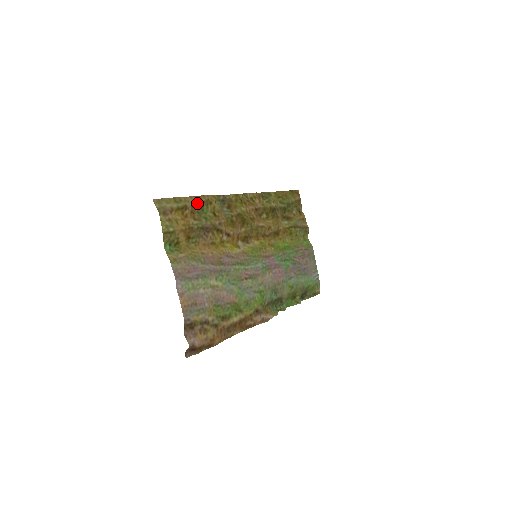
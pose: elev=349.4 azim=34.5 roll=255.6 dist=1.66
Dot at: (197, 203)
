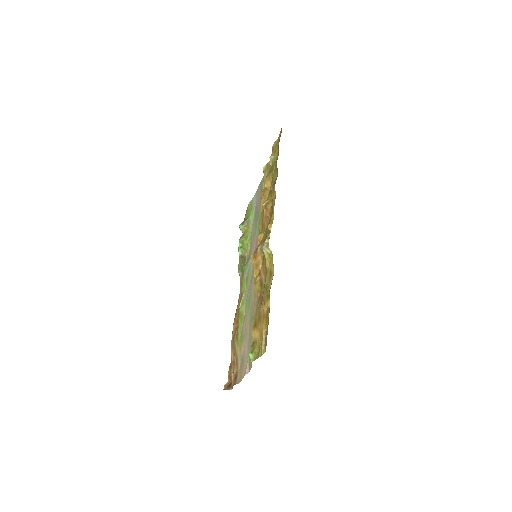
Dot at: (269, 290)
